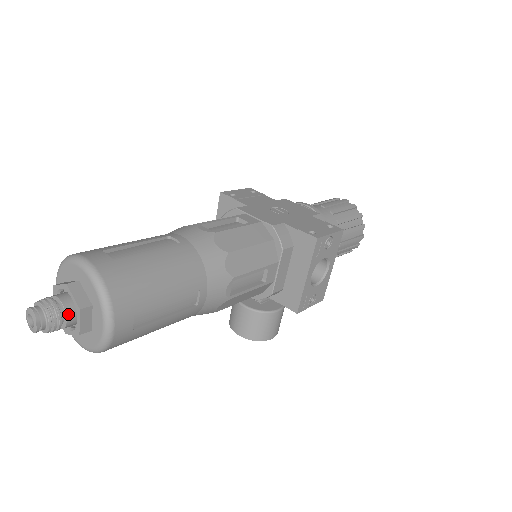
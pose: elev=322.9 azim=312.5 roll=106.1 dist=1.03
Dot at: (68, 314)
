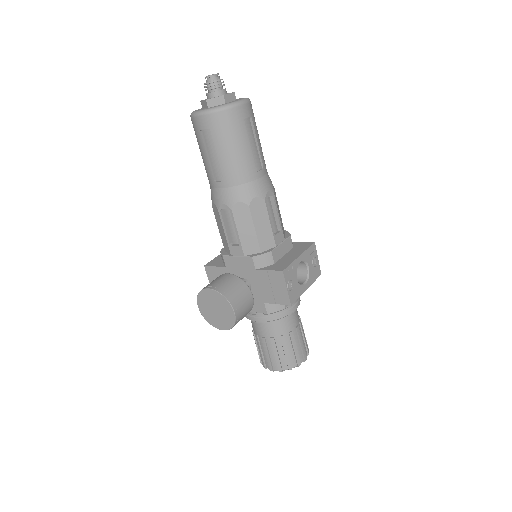
Dot at: occluded
